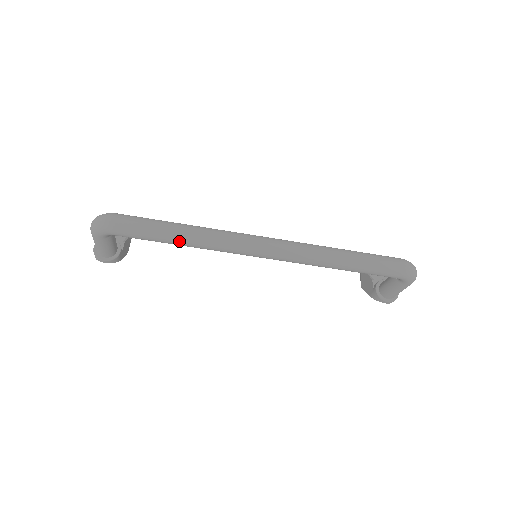
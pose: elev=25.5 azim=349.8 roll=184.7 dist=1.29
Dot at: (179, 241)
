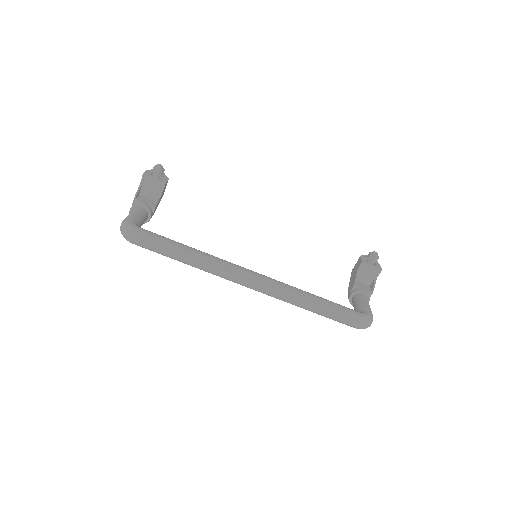
Dot at: (184, 263)
